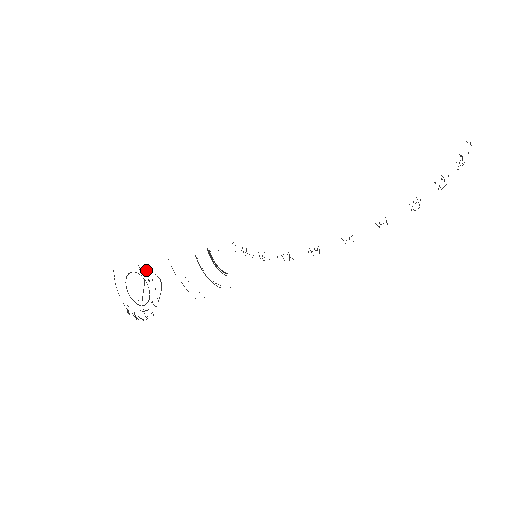
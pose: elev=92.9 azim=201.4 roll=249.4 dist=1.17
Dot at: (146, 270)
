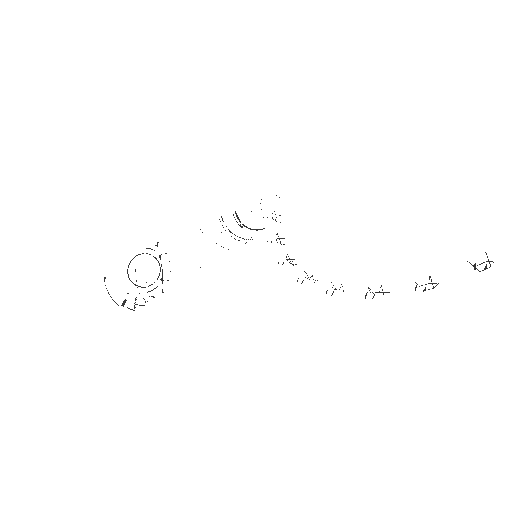
Dot at: occluded
